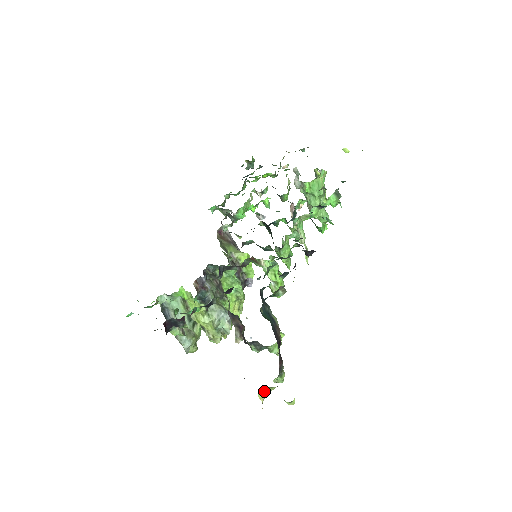
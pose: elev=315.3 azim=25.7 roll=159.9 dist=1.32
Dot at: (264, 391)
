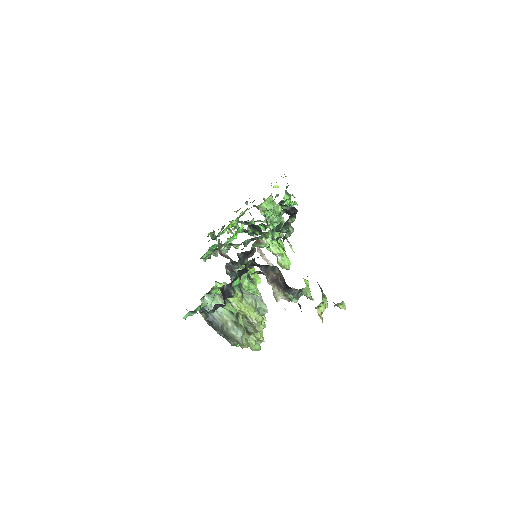
Dot at: occluded
